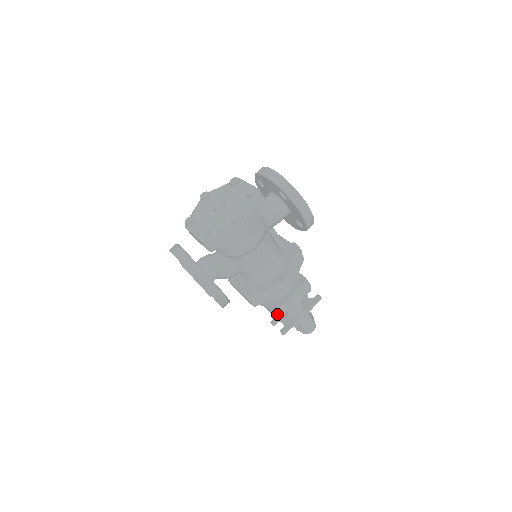
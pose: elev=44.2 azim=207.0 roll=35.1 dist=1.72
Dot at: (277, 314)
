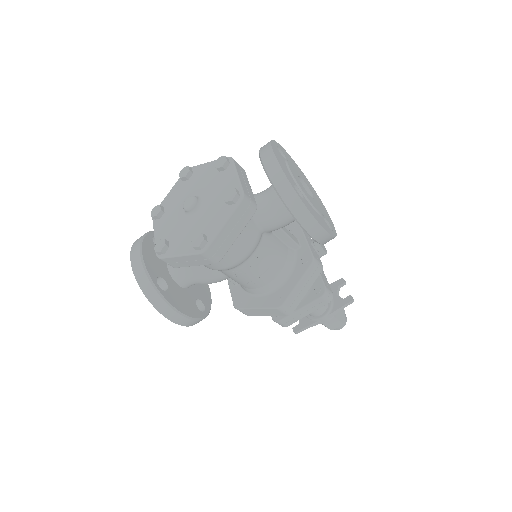
Dot at: (280, 324)
